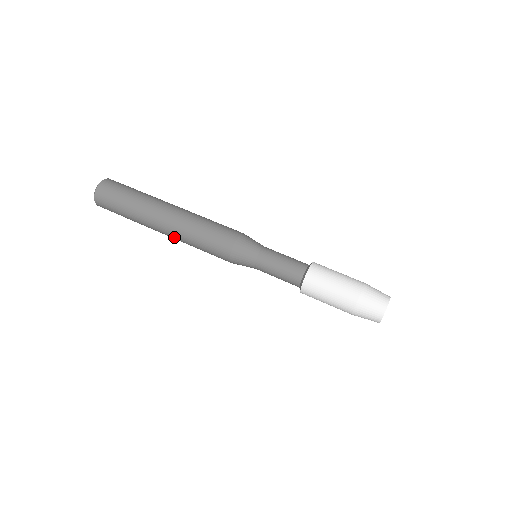
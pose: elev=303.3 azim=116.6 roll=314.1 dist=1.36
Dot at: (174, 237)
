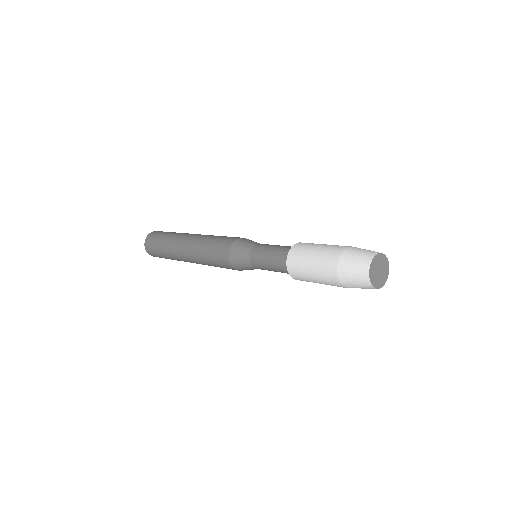
Dot at: (191, 256)
